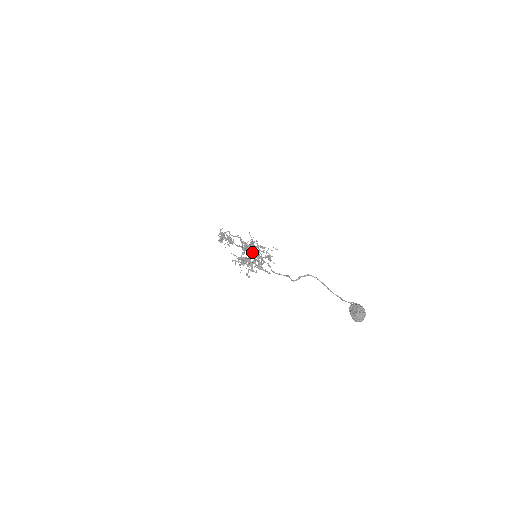
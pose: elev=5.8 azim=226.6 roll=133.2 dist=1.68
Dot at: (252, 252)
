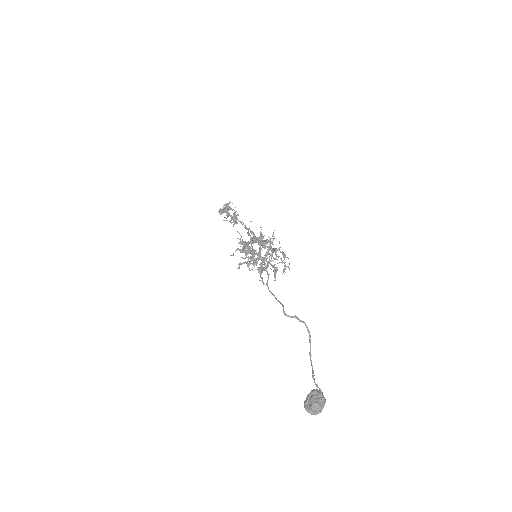
Dot at: (261, 249)
